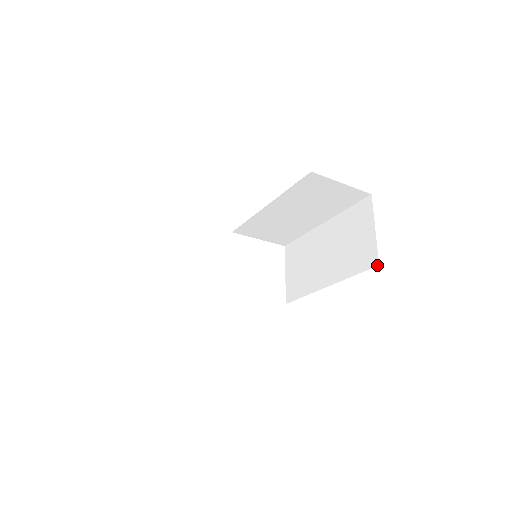
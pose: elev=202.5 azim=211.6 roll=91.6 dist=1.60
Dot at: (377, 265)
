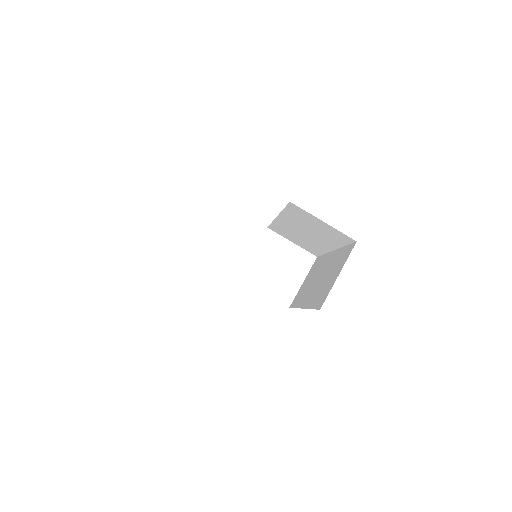
Dot at: (319, 309)
